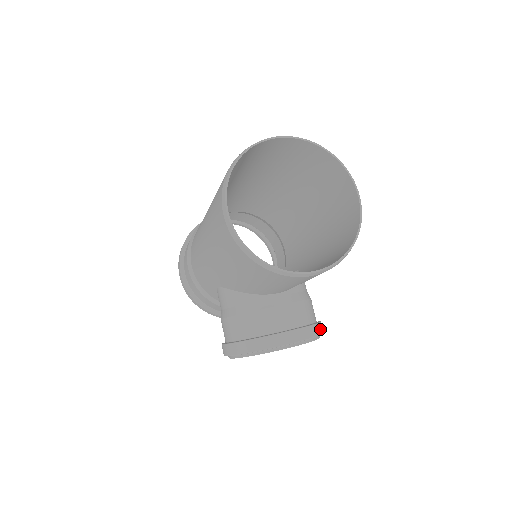
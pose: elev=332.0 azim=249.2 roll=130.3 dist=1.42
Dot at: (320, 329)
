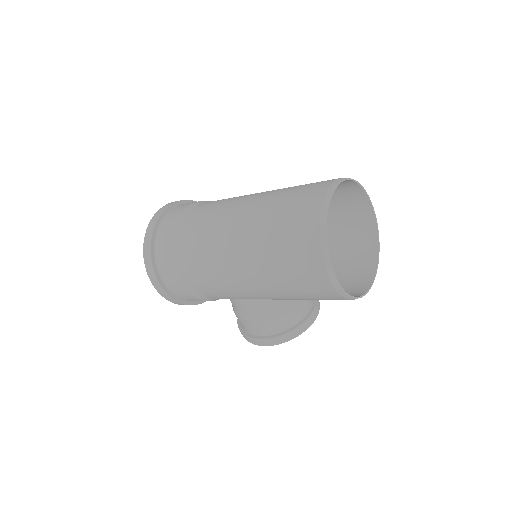
Dot at: occluded
